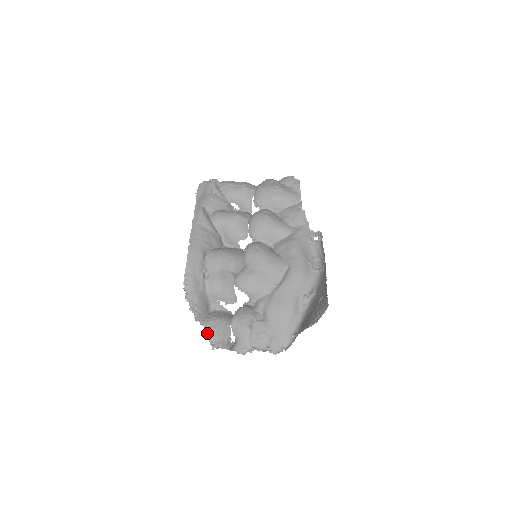
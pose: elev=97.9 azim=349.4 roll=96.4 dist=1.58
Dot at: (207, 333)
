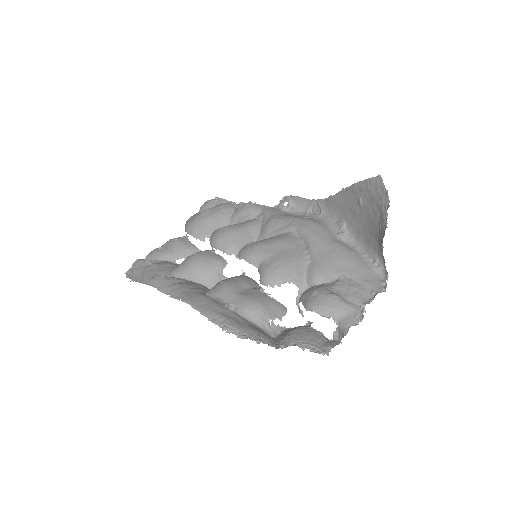
Dot at: (302, 347)
